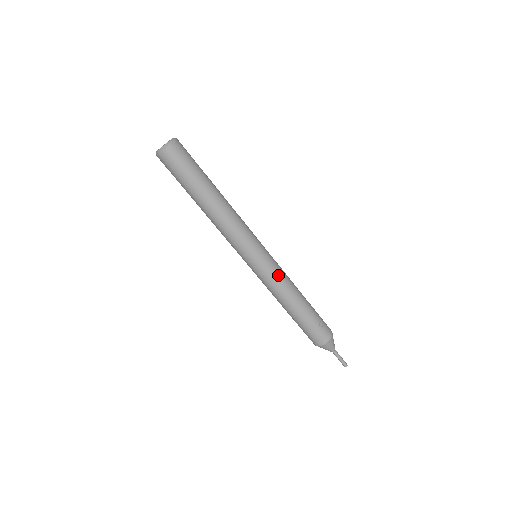
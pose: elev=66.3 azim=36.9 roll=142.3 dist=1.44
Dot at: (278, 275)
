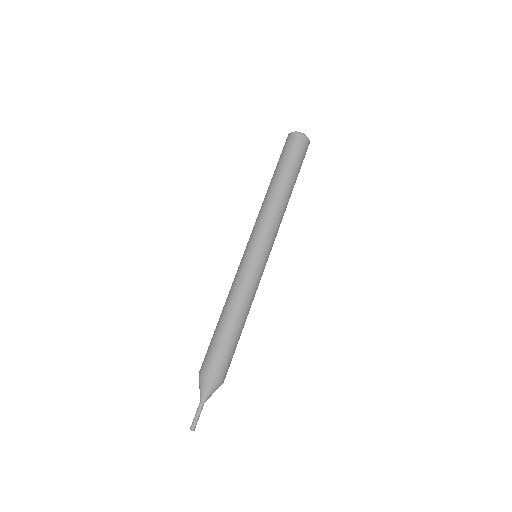
Dot at: (257, 284)
